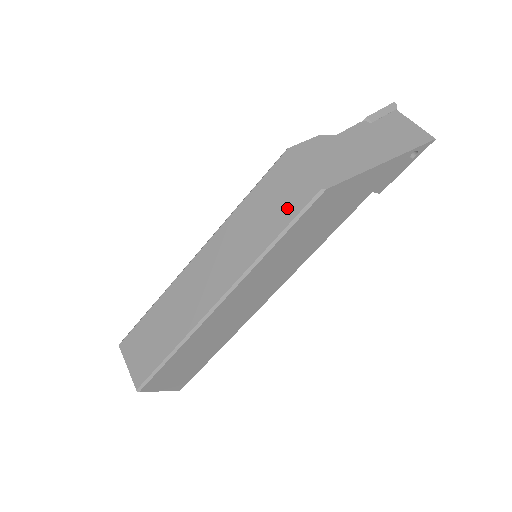
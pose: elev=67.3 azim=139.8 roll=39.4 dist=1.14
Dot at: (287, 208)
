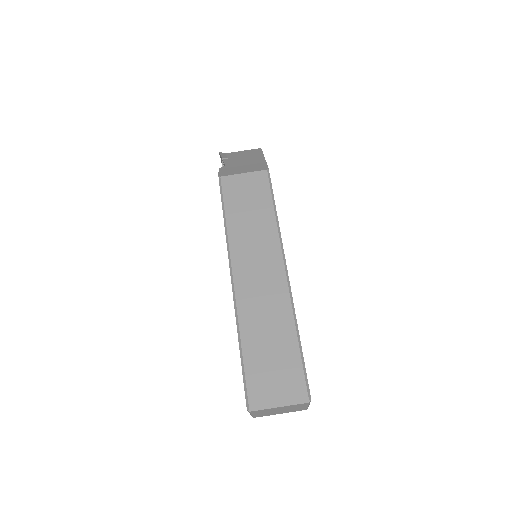
Dot at: (260, 193)
